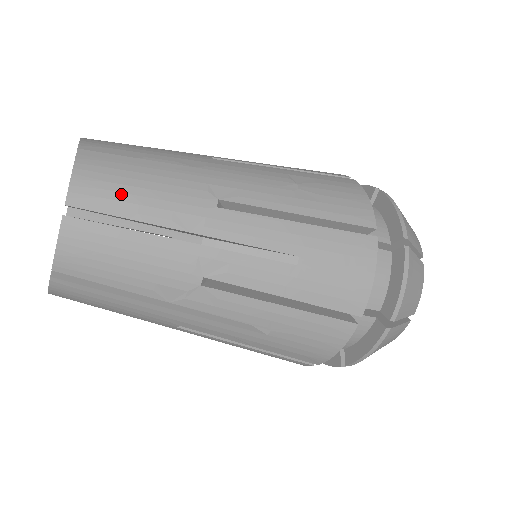
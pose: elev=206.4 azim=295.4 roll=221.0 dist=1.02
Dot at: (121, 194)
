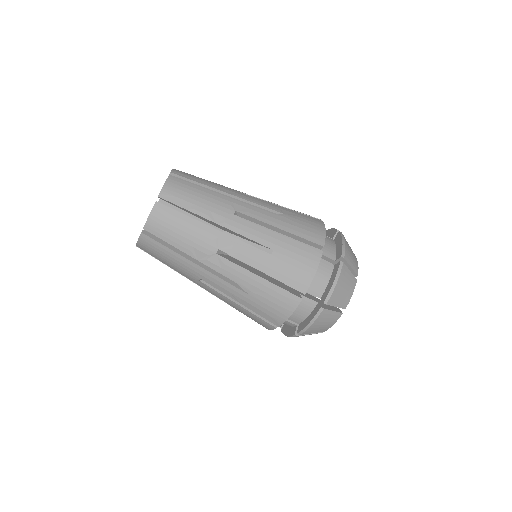
Dot at: (186, 197)
